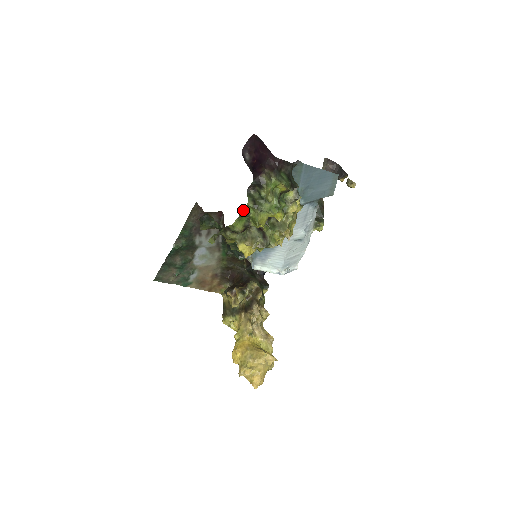
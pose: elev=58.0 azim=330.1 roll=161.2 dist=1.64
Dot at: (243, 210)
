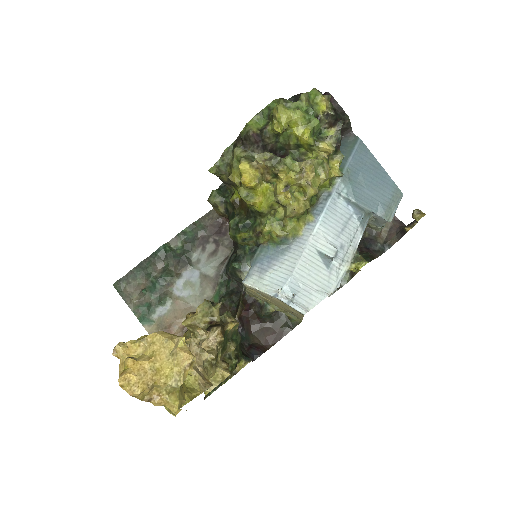
Dot at: (267, 106)
